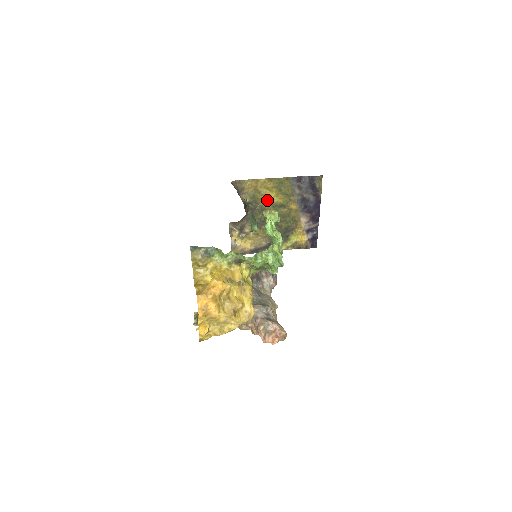
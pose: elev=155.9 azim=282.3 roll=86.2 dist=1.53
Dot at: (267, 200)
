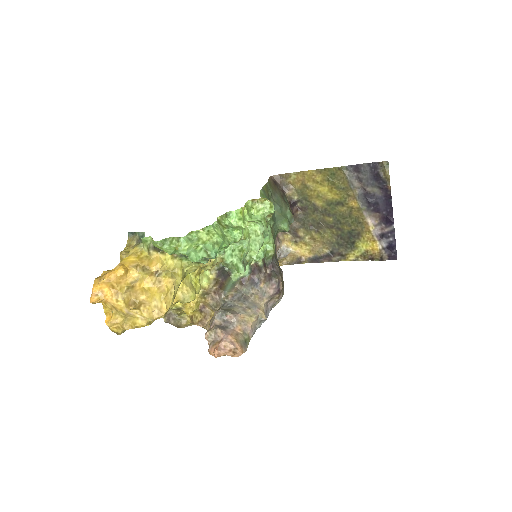
Dot at: (319, 197)
